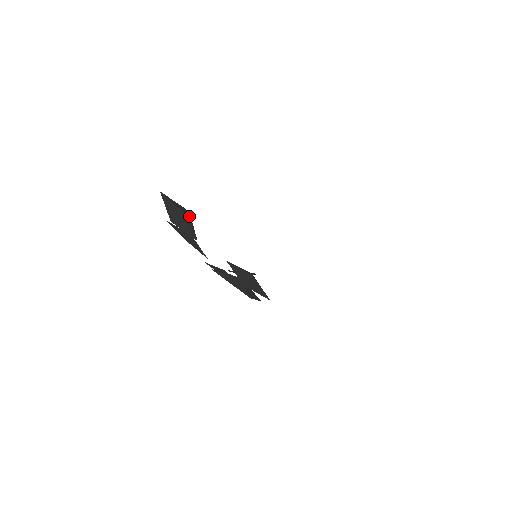
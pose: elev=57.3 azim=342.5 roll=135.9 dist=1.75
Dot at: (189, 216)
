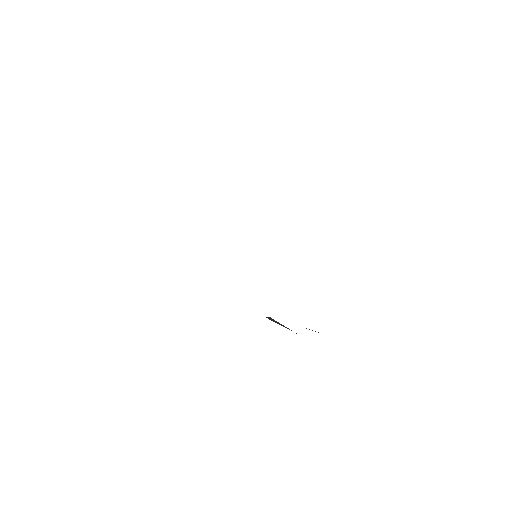
Dot at: occluded
